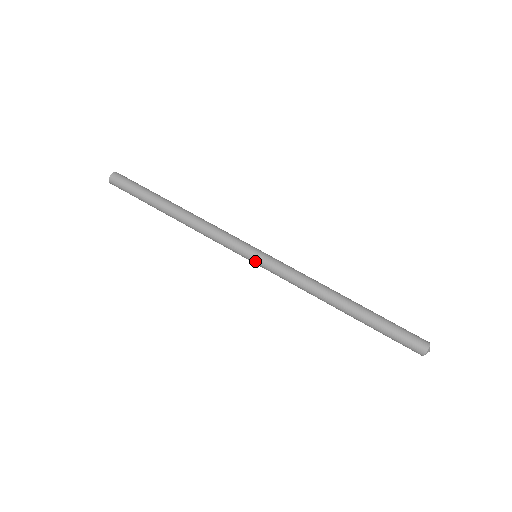
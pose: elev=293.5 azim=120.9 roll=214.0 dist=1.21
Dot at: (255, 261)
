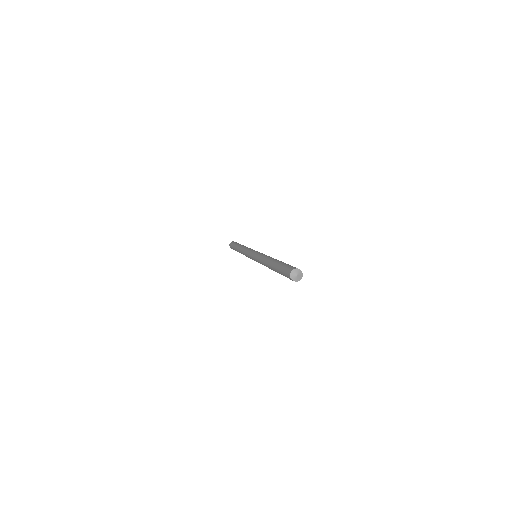
Dot at: occluded
